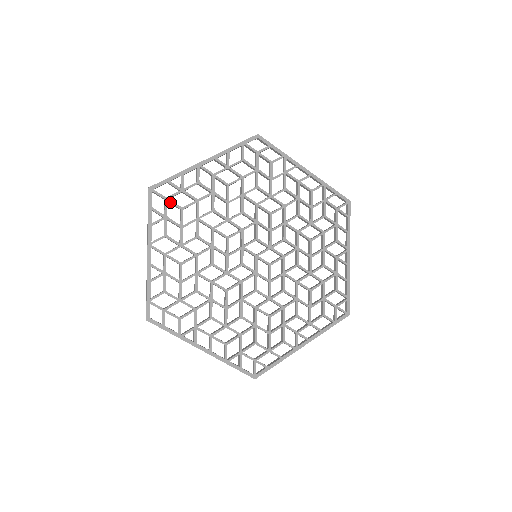
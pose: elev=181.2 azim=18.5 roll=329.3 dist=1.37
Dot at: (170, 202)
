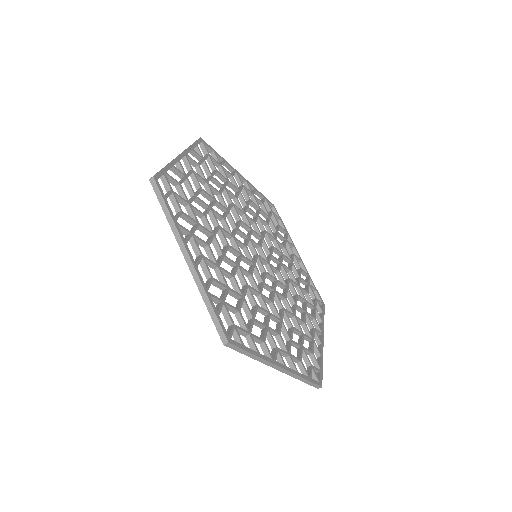
Dot at: (211, 159)
